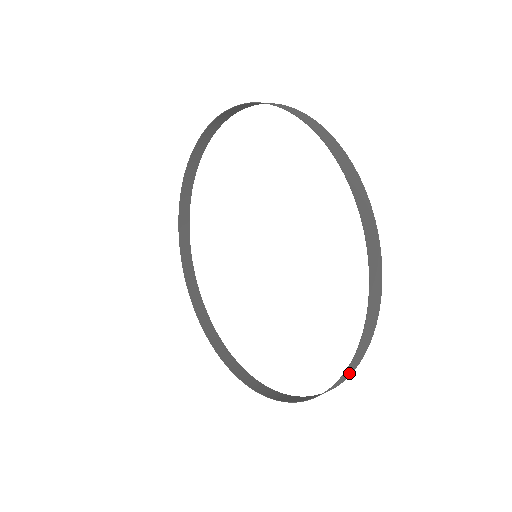
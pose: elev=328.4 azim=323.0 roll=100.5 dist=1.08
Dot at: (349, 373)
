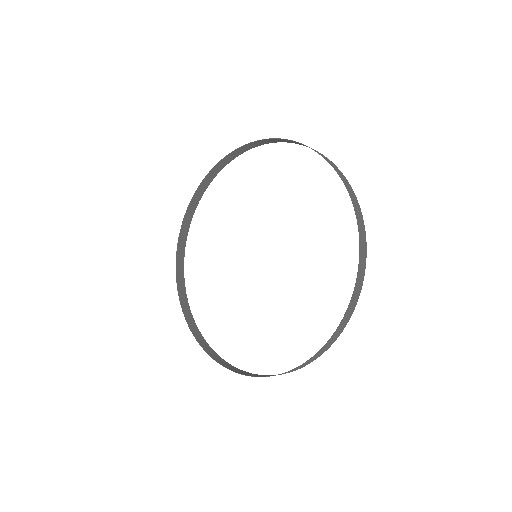
Dot at: (361, 281)
